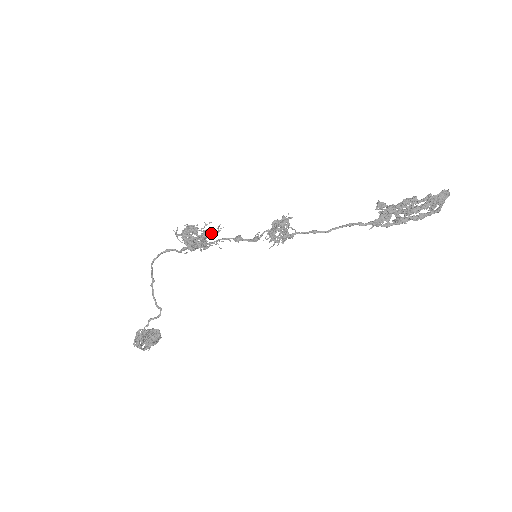
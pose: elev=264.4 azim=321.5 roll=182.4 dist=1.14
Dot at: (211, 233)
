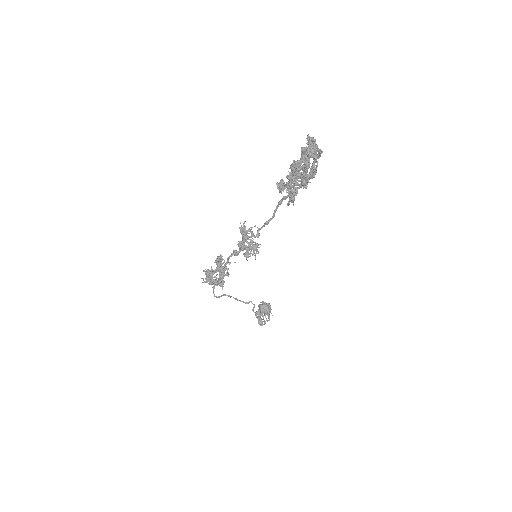
Dot at: (220, 259)
